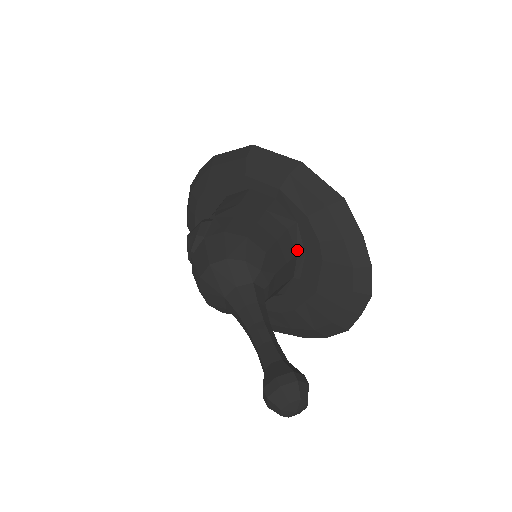
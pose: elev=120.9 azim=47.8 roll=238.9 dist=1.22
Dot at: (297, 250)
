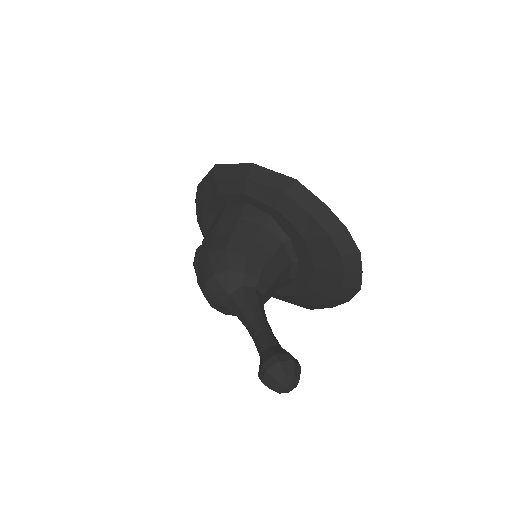
Dot at: (281, 239)
